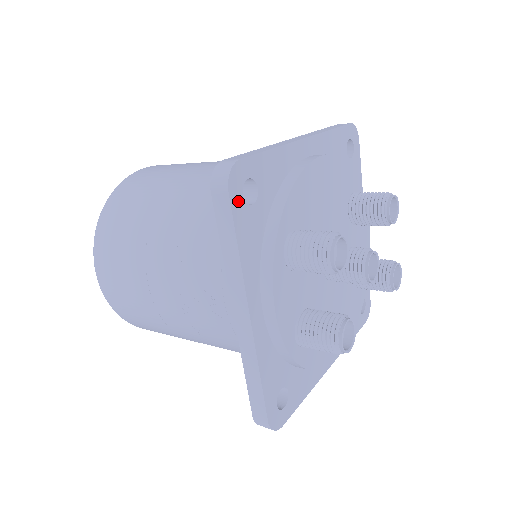
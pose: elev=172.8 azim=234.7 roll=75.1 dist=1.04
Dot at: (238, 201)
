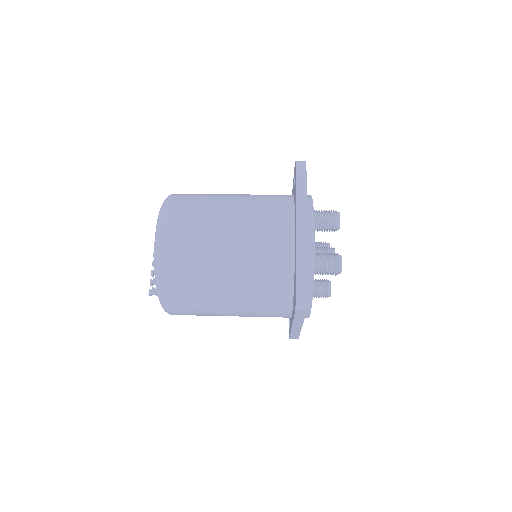
Dot at: occluded
